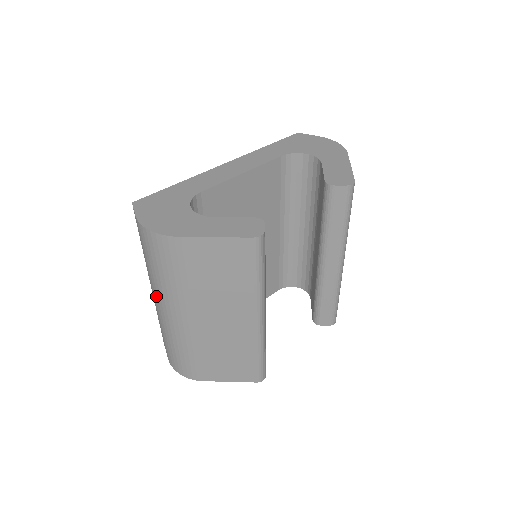
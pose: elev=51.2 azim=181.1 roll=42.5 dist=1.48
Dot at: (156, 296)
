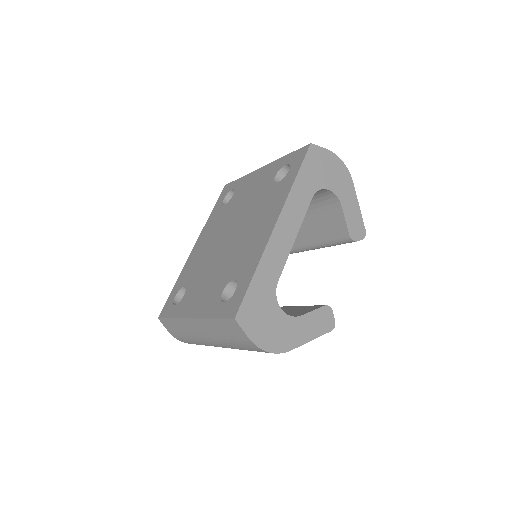
Dot at: (215, 343)
